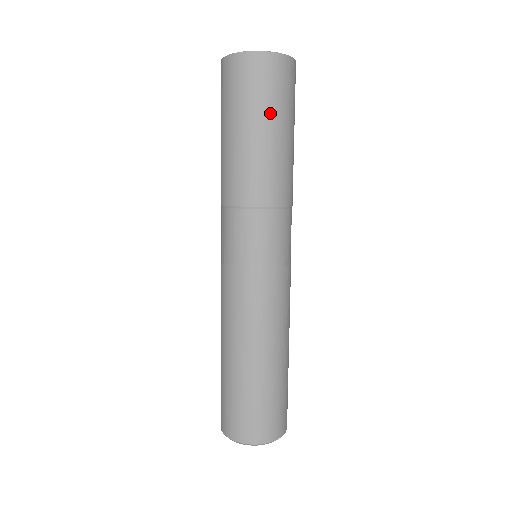
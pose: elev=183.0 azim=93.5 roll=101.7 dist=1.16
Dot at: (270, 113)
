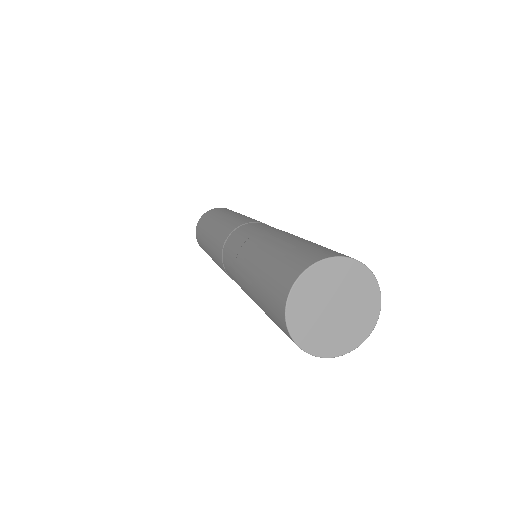
Dot at: occluded
